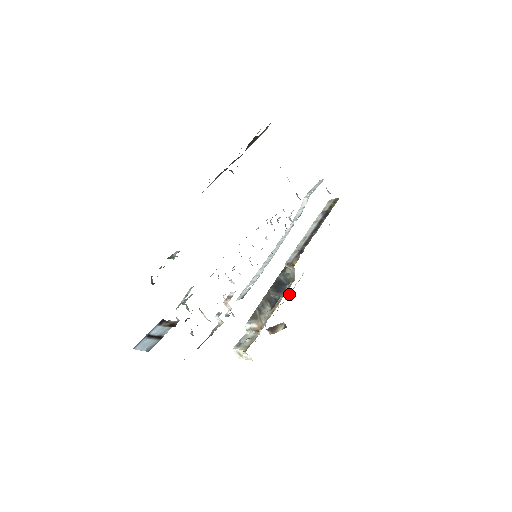
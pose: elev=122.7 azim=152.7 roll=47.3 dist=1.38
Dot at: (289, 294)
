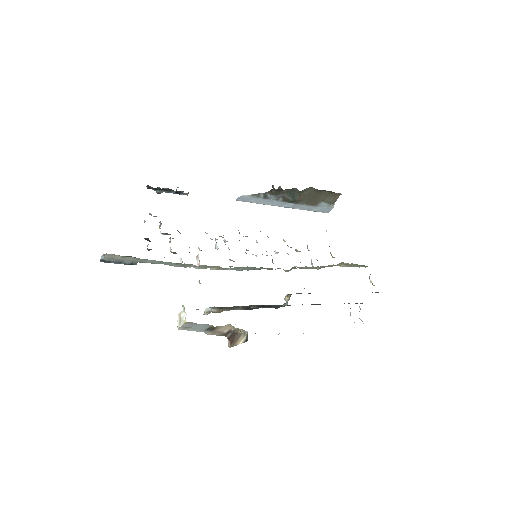
Dot at: occluded
